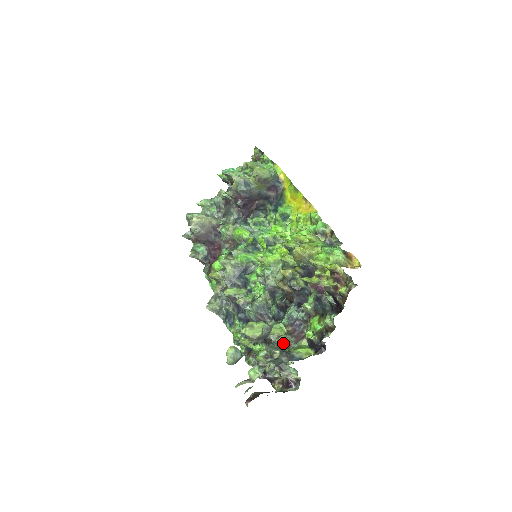
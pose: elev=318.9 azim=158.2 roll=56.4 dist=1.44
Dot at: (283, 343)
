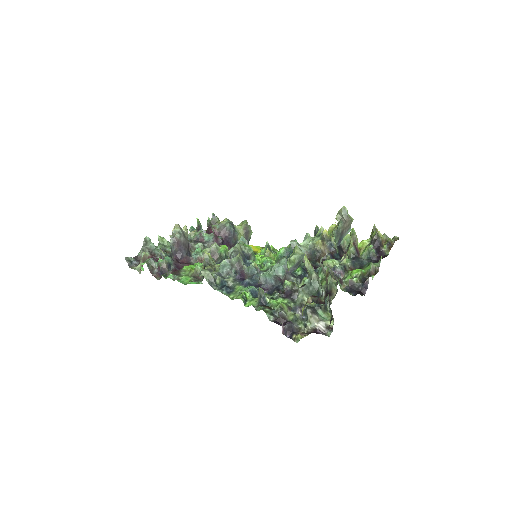
Dot at: (333, 272)
